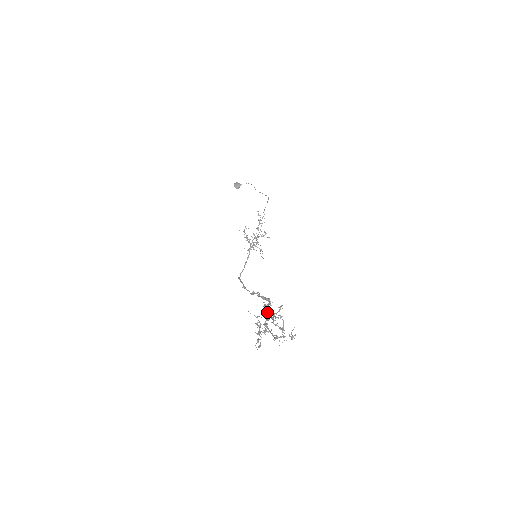
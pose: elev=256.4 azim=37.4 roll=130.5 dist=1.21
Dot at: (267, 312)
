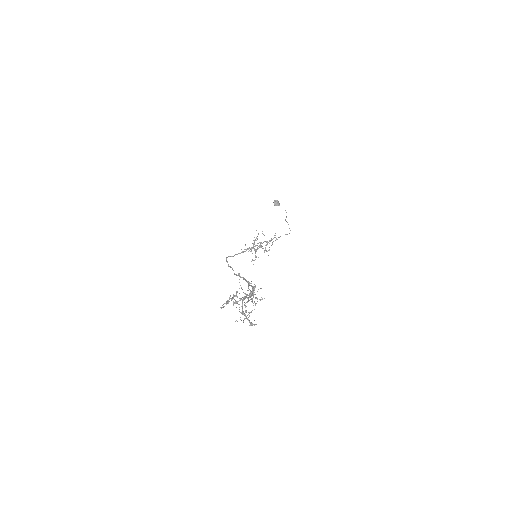
Dot at: (251, 292)
